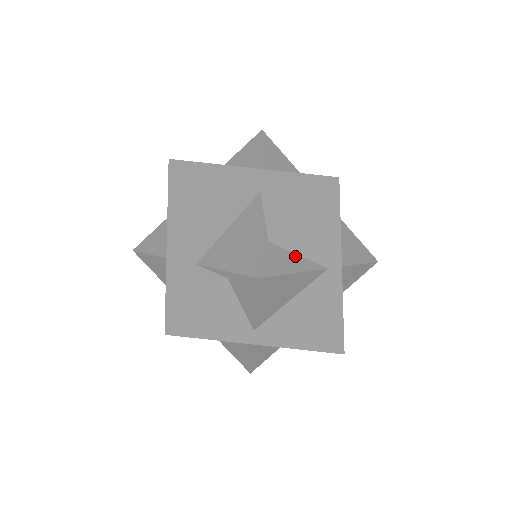
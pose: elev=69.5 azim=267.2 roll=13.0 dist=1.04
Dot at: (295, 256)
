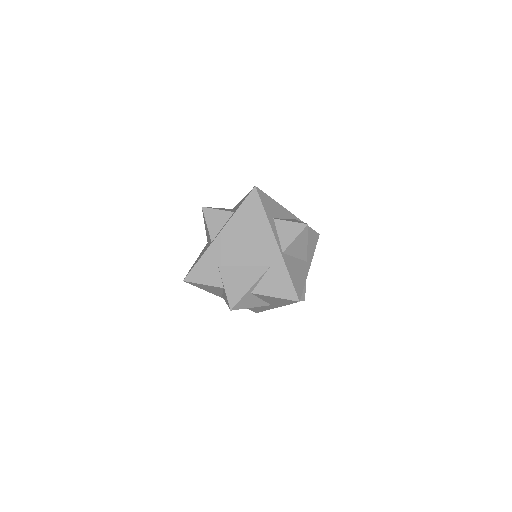
Dot at: (259, 300)
